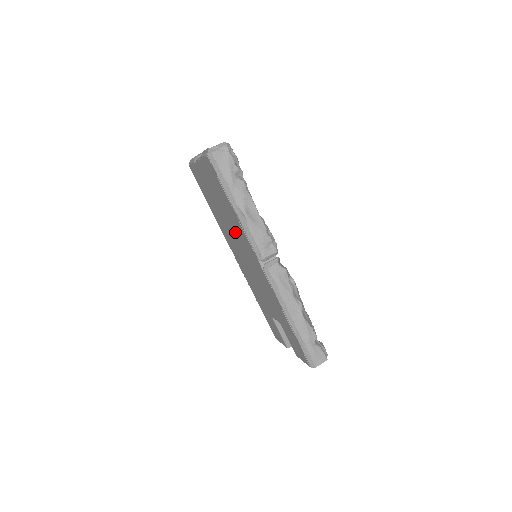
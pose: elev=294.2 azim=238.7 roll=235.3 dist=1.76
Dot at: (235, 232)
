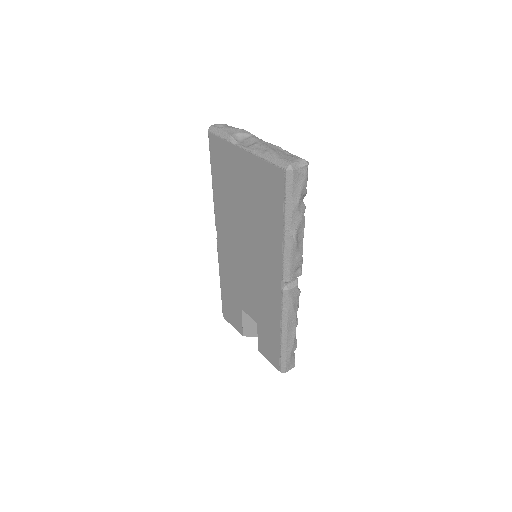
Dot at: (255, 237)
